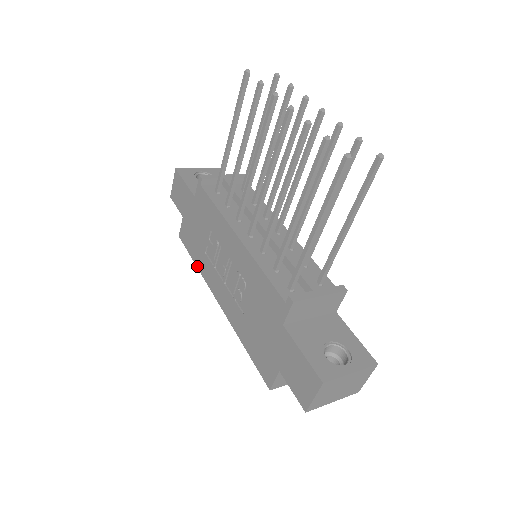
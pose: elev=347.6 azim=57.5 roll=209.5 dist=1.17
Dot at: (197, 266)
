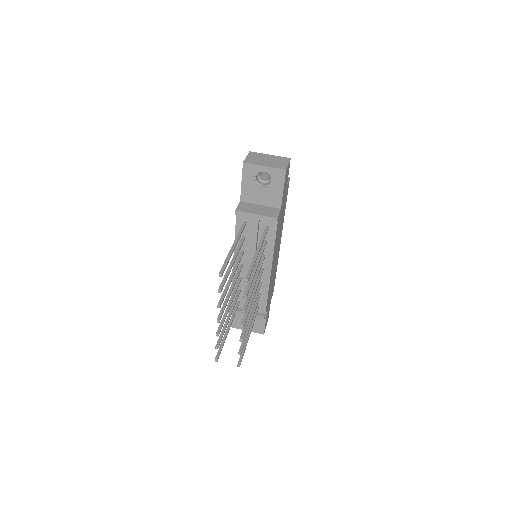
Dot at: occluded
